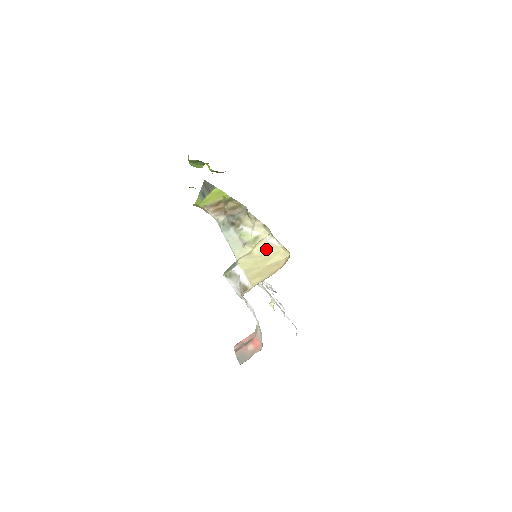
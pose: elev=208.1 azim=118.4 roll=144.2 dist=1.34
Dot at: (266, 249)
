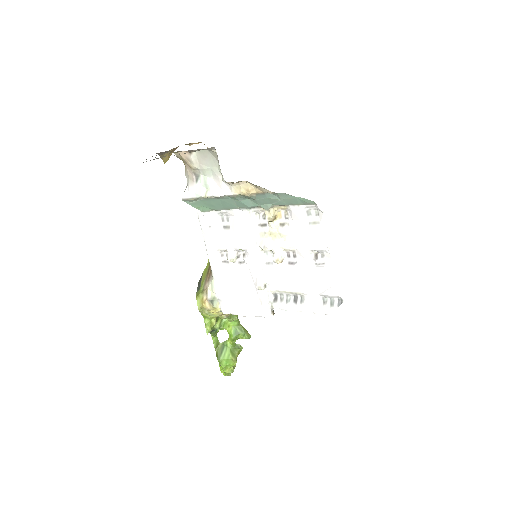
Dot at: occluded
